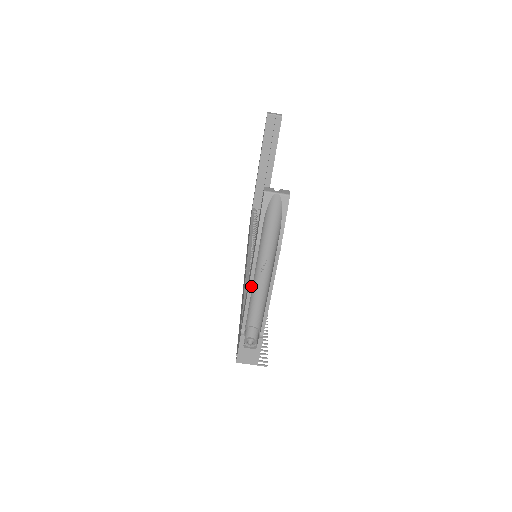
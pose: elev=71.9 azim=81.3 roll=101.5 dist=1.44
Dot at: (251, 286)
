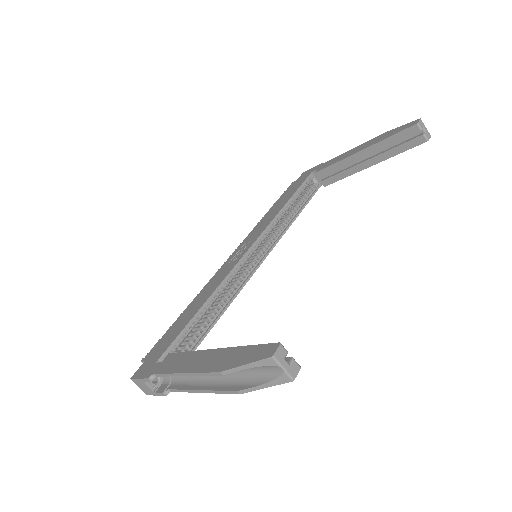
Dot at: (187, 375)
